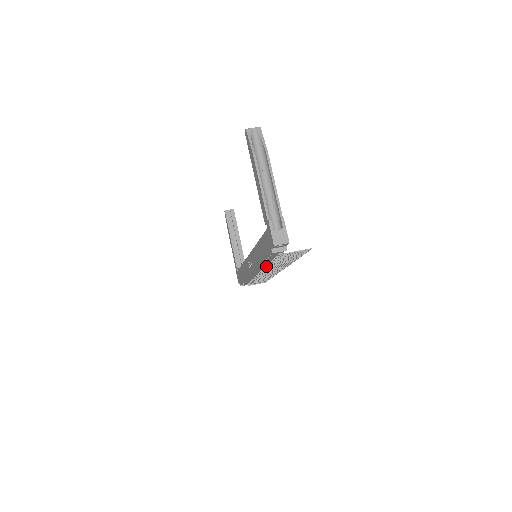
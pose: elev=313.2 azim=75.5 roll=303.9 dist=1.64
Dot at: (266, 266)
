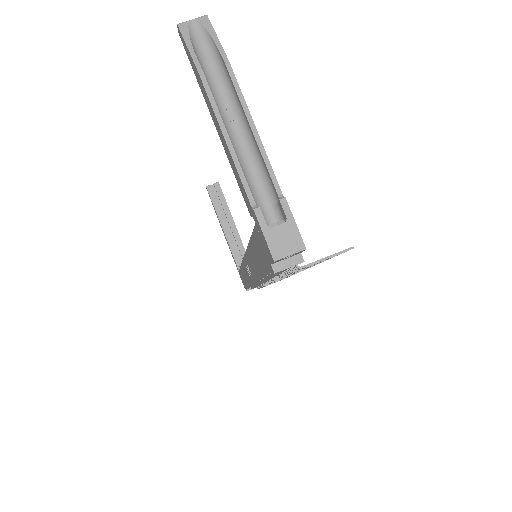
Dot at: occluded
